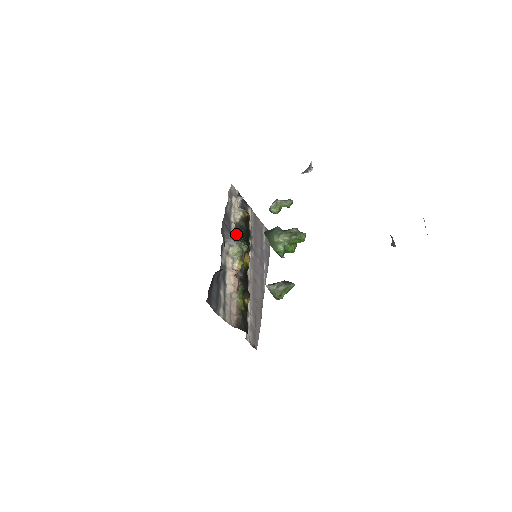
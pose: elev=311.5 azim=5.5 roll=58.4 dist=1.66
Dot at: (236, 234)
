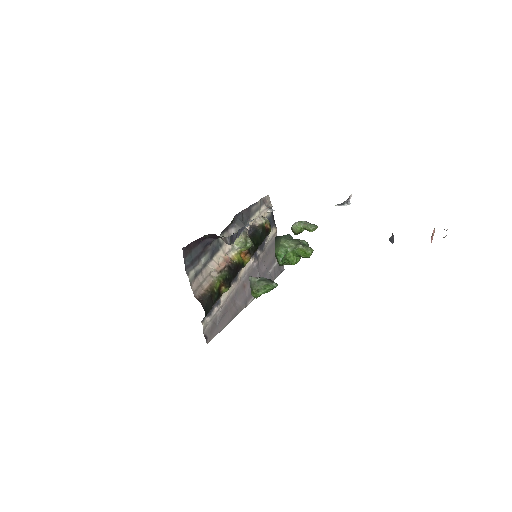
Dot at: (249, 231)
